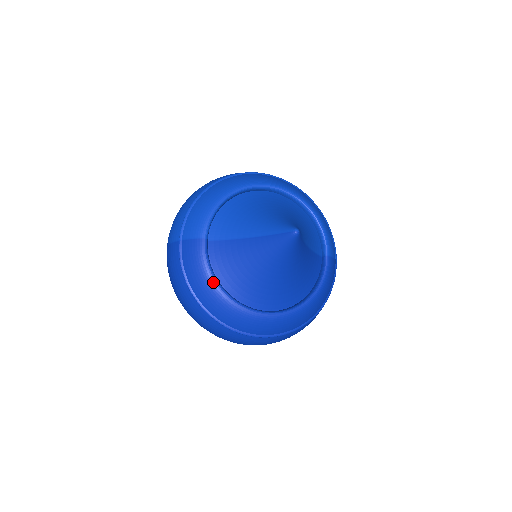
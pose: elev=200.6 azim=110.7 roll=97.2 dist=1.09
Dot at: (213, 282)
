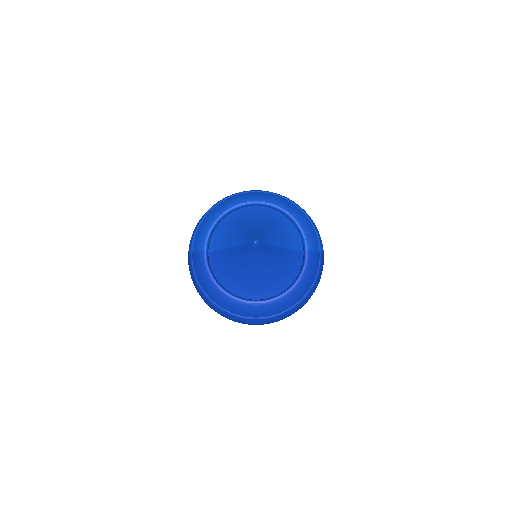
Dot at: (213, 282)
